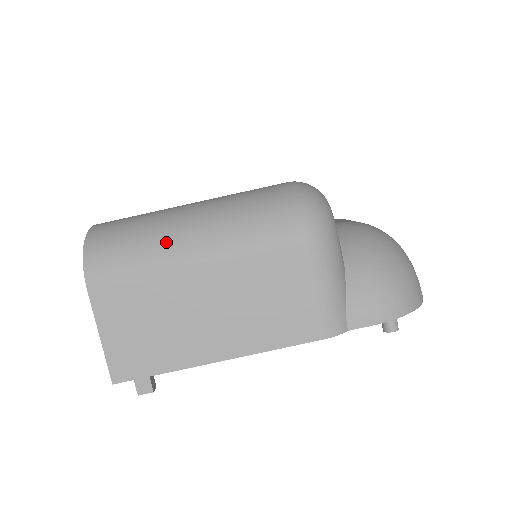
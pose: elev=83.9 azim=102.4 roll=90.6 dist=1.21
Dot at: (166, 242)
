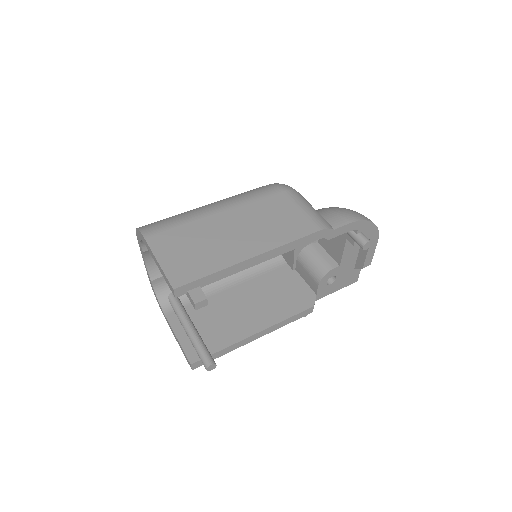
Dot at: (194, 210)
